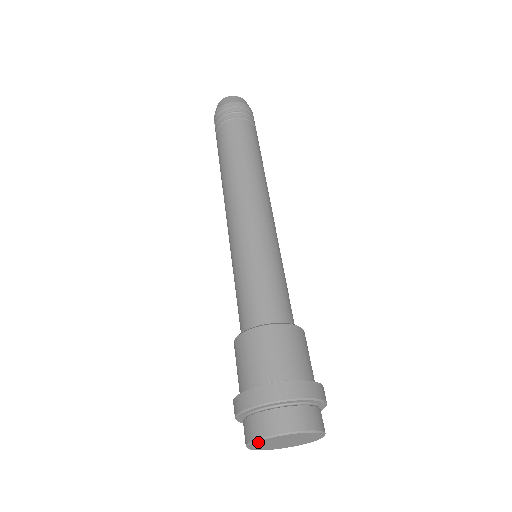
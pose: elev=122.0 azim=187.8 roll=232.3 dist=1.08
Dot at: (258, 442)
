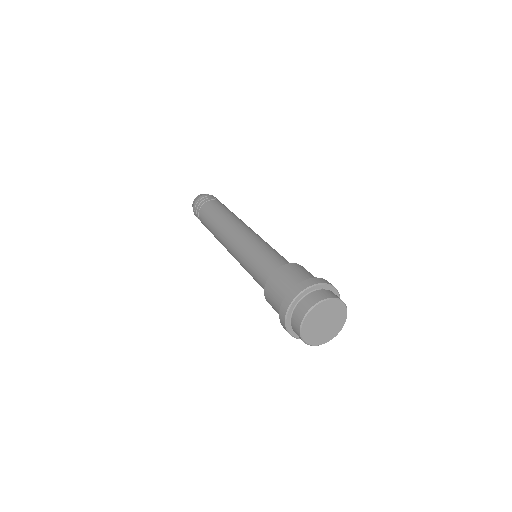
Dot at: (312, 312)
